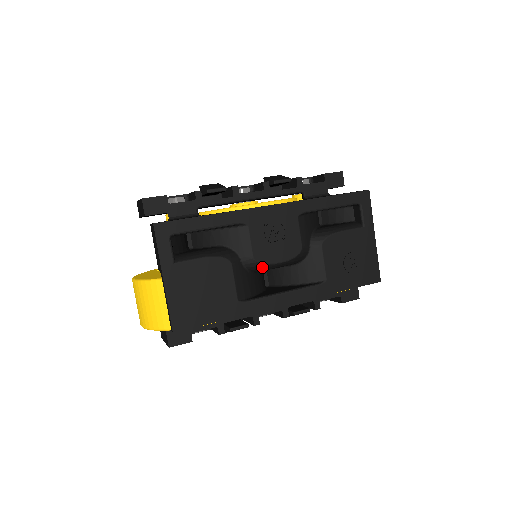
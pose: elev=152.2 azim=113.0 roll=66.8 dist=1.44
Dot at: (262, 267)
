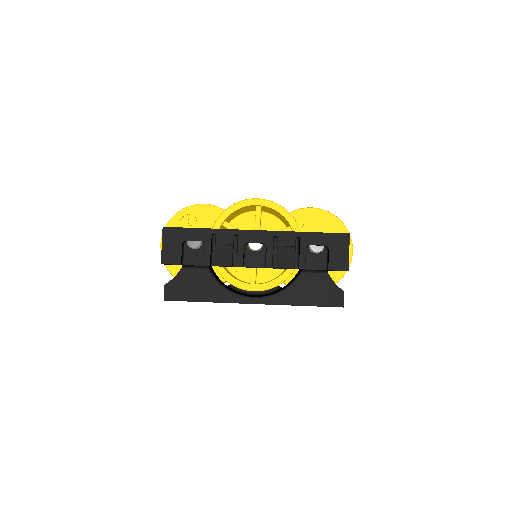
Dot at: occluded
